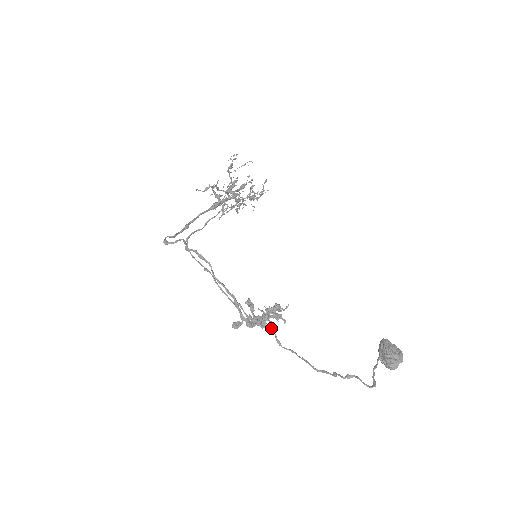
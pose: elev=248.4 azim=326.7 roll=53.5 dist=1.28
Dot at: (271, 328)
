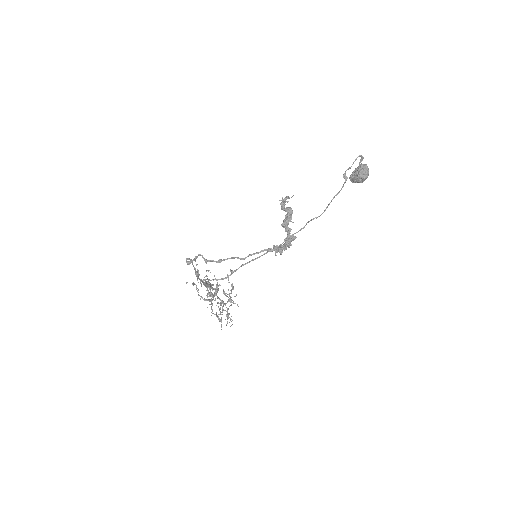
Dot at: (300, 230)
